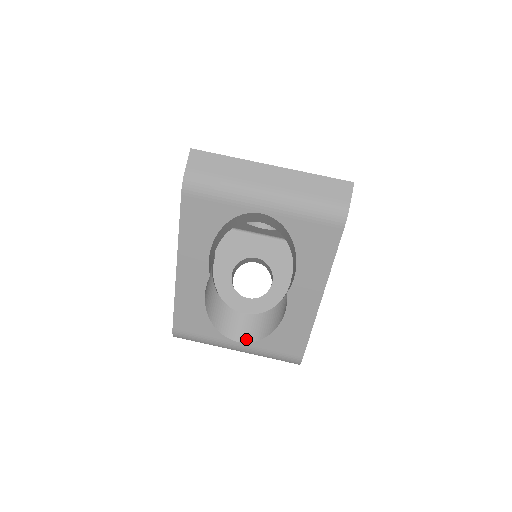
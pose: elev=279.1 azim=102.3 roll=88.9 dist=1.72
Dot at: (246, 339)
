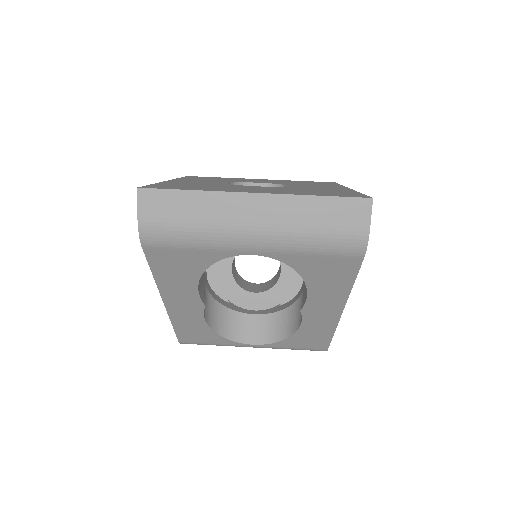
Dot at: (262, 341)
